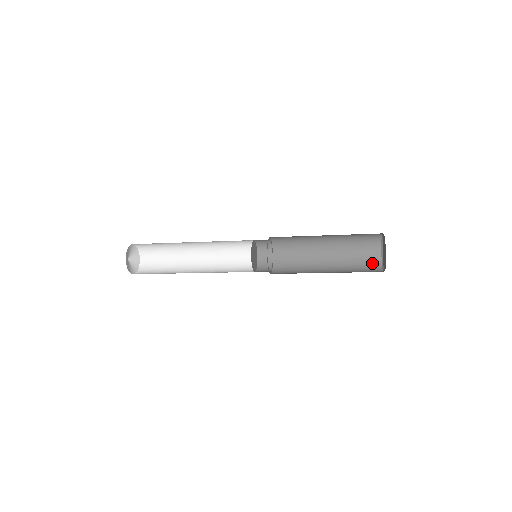
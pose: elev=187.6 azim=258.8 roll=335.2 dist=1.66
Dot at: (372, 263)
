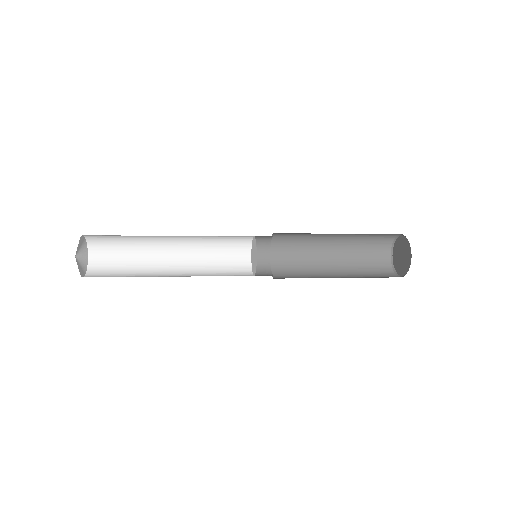
Dot at: (381, 251)
